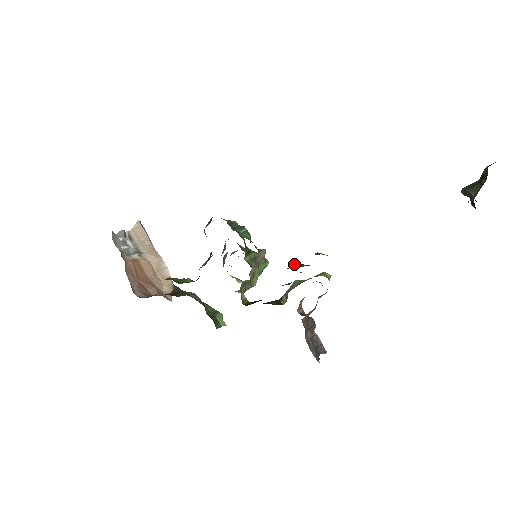
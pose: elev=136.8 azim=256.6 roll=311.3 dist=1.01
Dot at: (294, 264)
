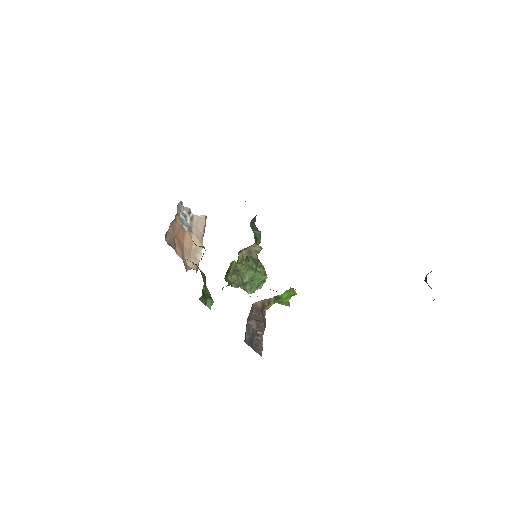
Dot at: occluded
